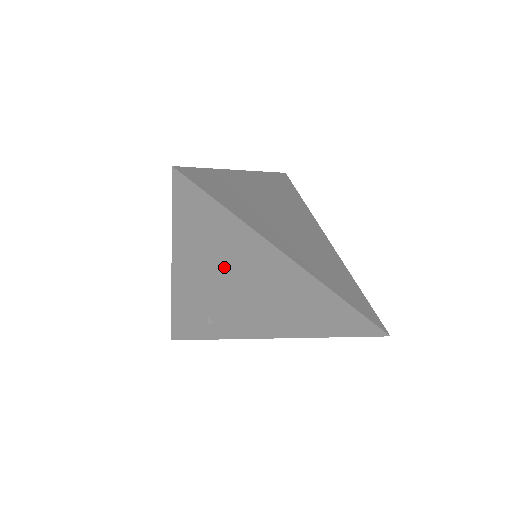
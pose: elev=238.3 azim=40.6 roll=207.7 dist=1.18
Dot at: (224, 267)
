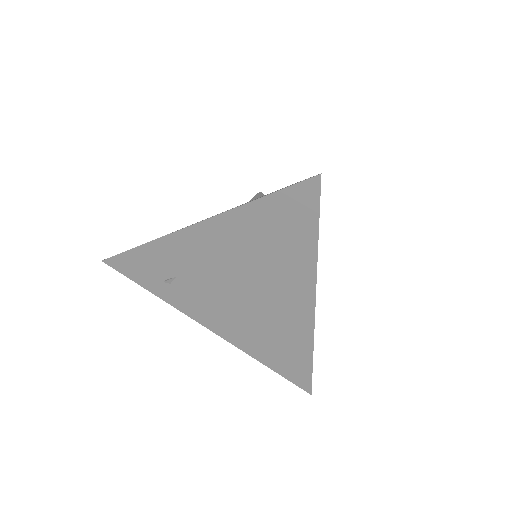
Dot at: (248, 264)
